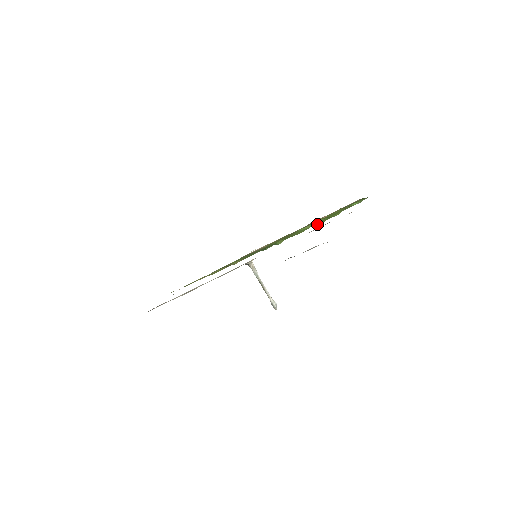
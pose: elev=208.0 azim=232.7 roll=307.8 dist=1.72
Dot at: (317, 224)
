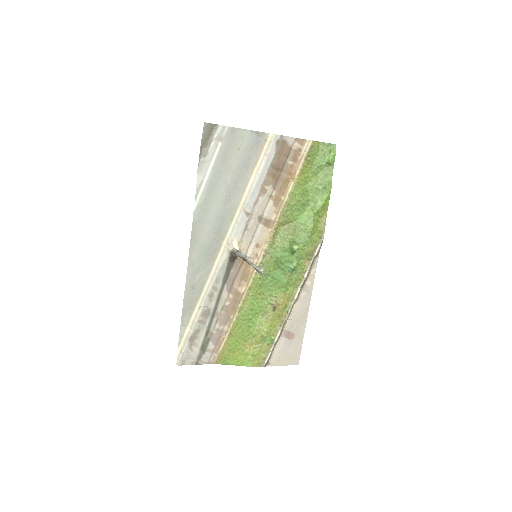
Dot at: (319, 207)
